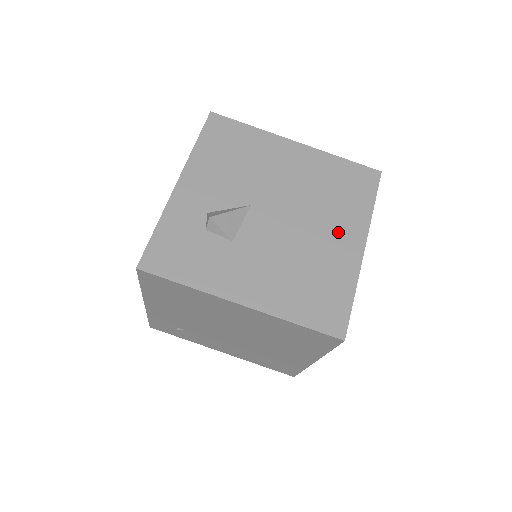
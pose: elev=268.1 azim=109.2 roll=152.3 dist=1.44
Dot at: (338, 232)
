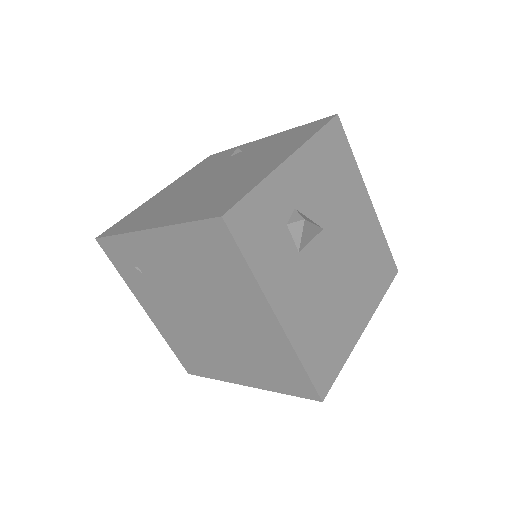
Dot at: (358, 301)
